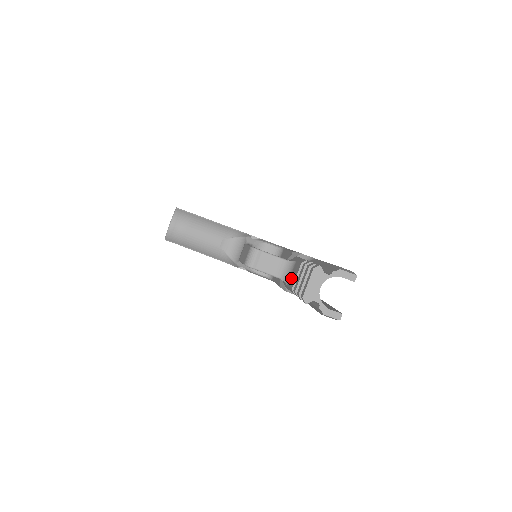
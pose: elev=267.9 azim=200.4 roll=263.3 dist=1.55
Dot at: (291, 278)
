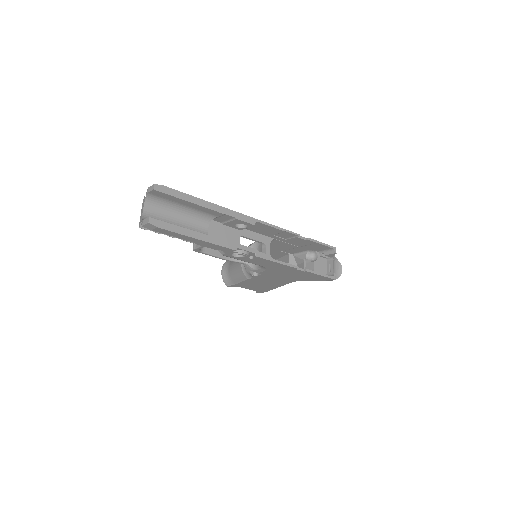
Dot at: occluded
